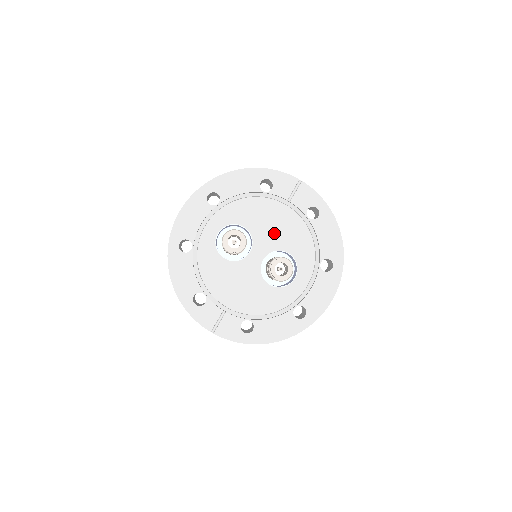
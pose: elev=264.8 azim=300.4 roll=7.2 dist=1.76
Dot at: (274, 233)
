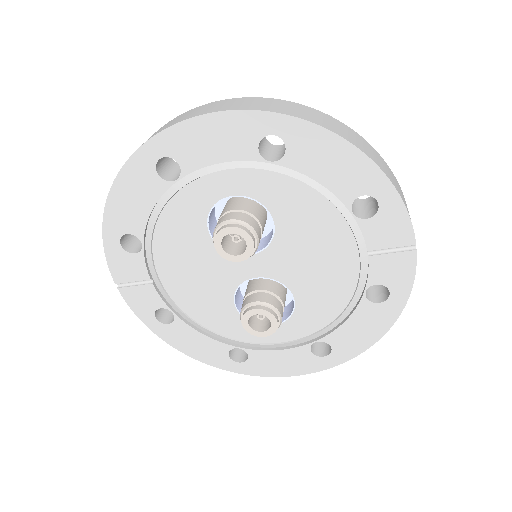
Dot at: (304, 265)
